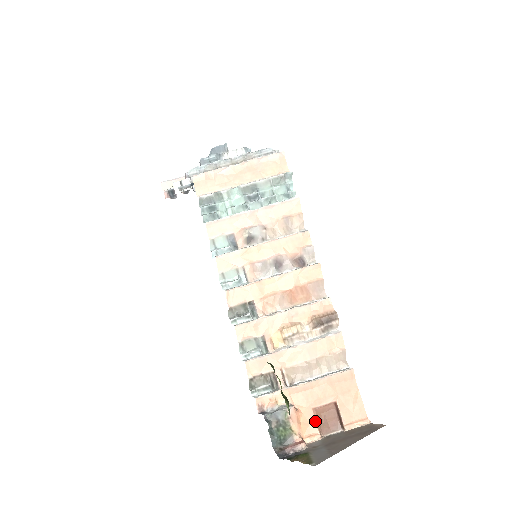
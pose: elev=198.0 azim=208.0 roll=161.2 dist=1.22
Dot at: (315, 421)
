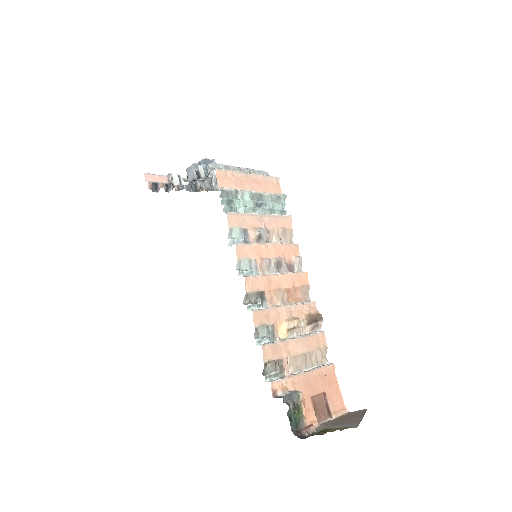
Dot at: (313, 409)
